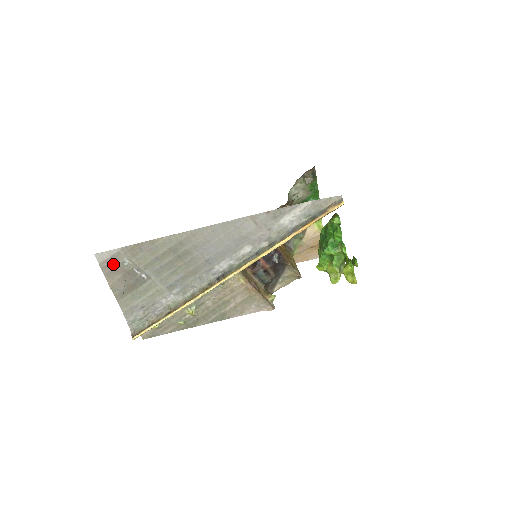
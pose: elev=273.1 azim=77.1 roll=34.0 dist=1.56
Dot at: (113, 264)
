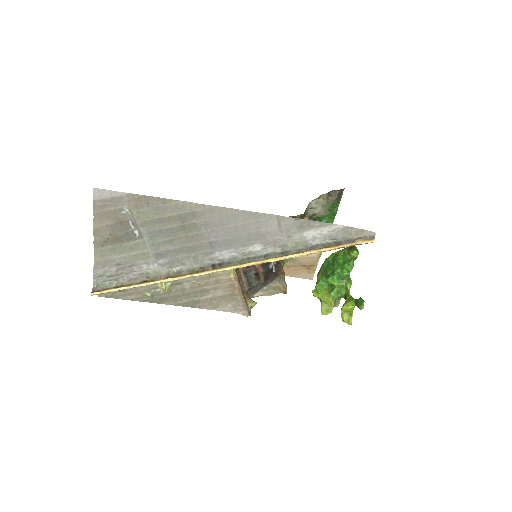
Dot at: (109, 207)
